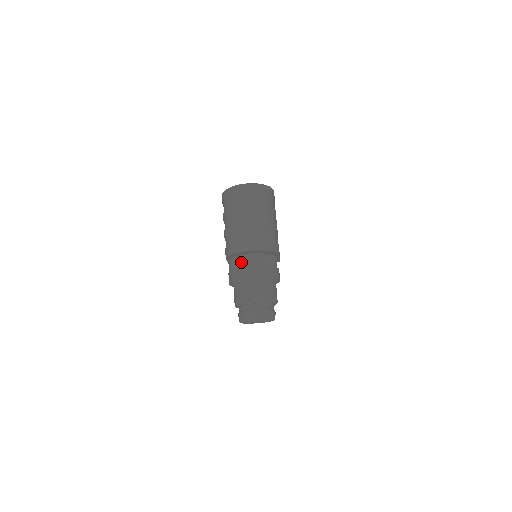
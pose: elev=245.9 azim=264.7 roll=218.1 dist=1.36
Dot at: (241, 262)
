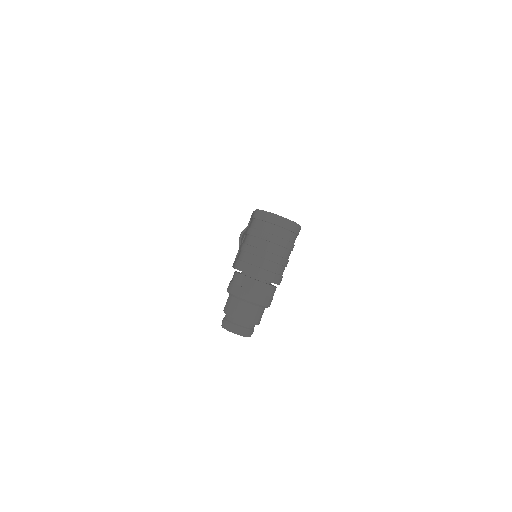
Dot at: (246, 282)
